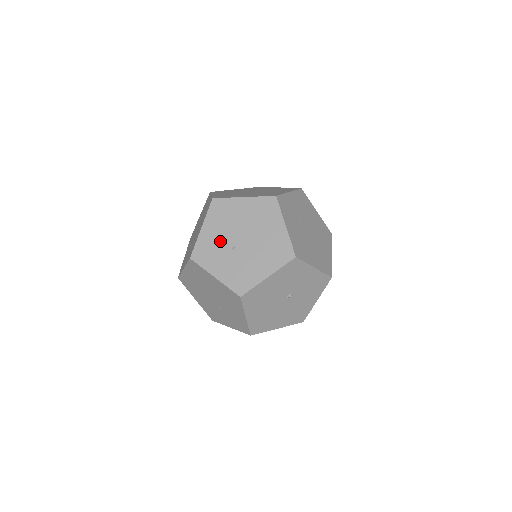
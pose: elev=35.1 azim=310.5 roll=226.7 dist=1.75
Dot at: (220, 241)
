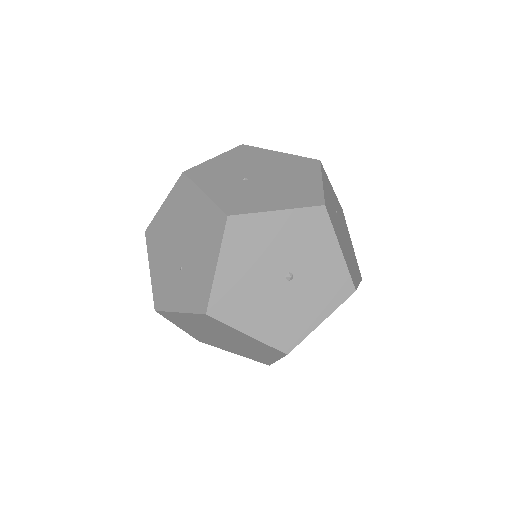
Dot at: (231, 170)
